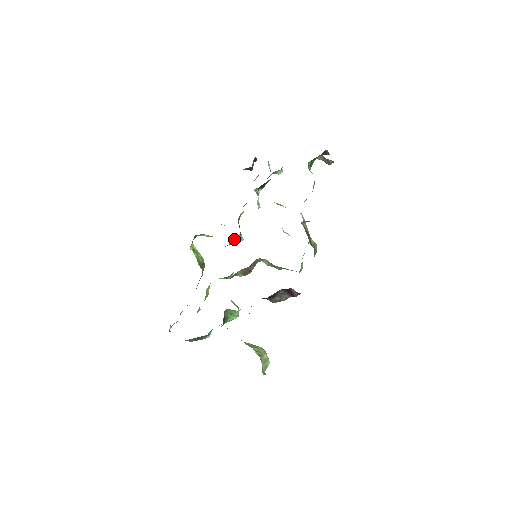
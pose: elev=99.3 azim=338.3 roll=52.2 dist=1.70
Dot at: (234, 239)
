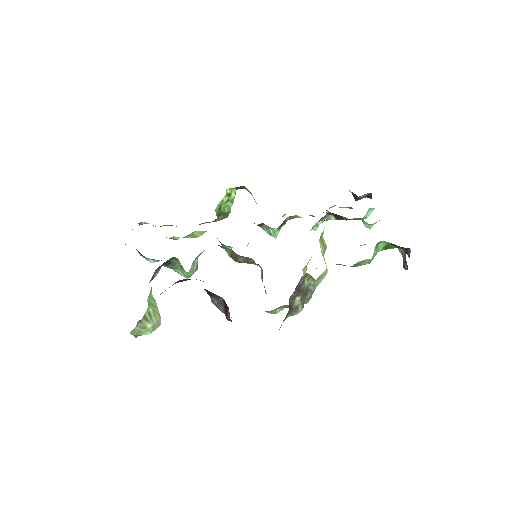
Dot at: (267, 227)
